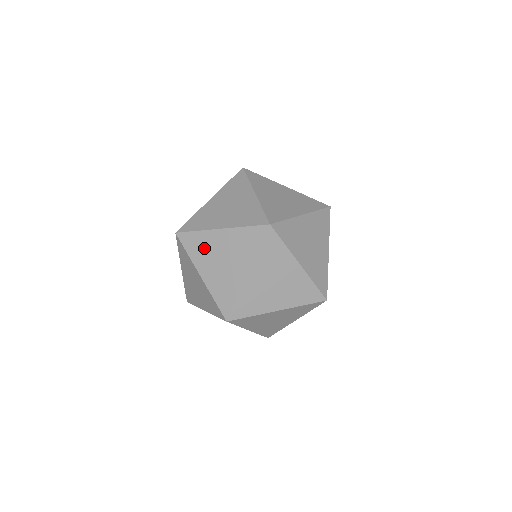
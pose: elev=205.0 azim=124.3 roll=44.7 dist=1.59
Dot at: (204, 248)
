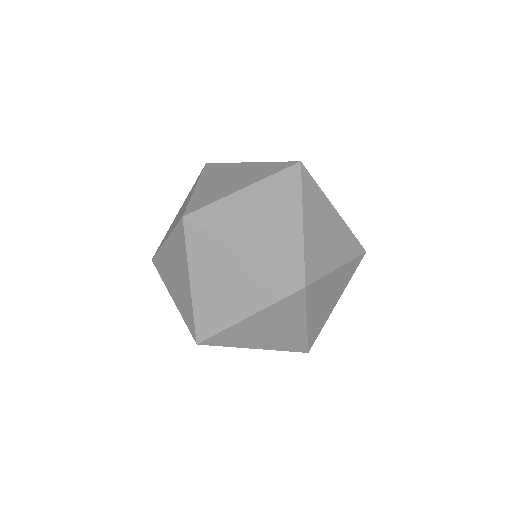
Dot at: (232, 217)
